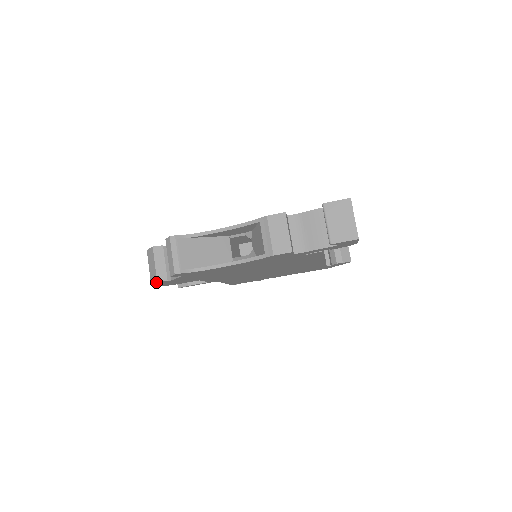
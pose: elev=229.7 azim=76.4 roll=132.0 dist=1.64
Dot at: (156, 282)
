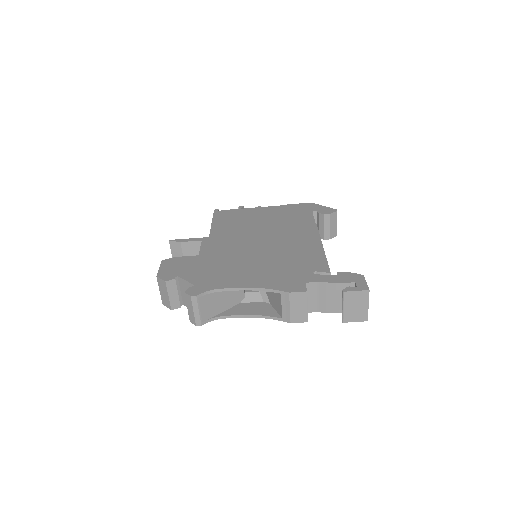
Dot at: (170, 309)
